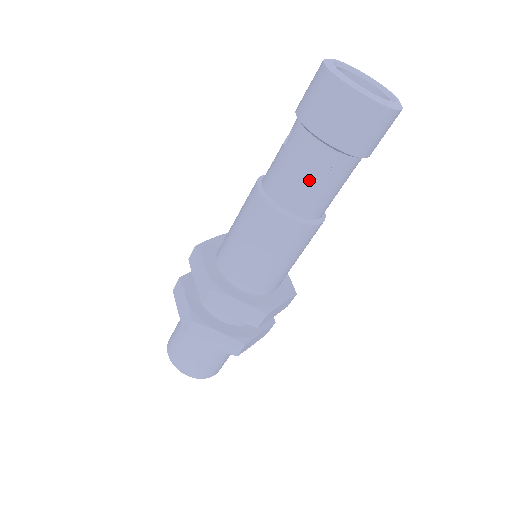
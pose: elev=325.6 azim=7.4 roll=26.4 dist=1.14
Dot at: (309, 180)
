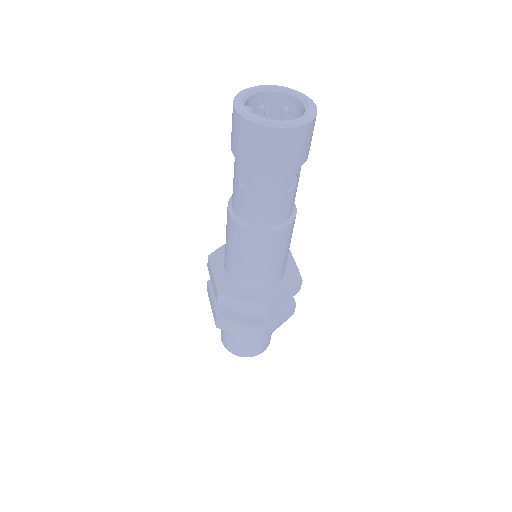
Dot at: (288, 196)
